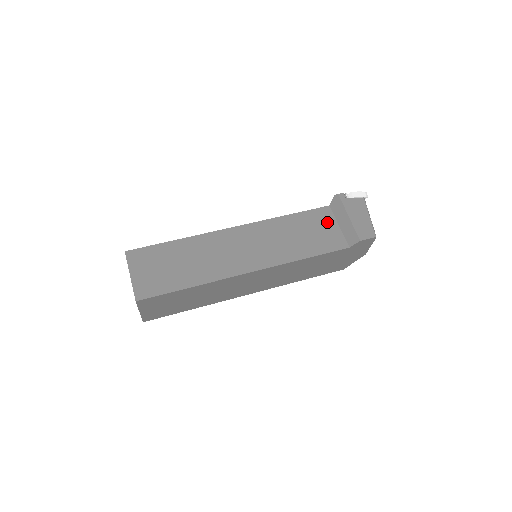
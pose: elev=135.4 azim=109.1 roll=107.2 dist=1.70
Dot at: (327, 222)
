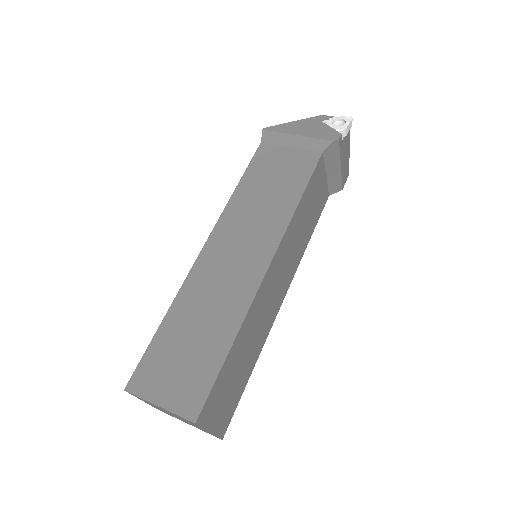
Dot at: (321, 179)
